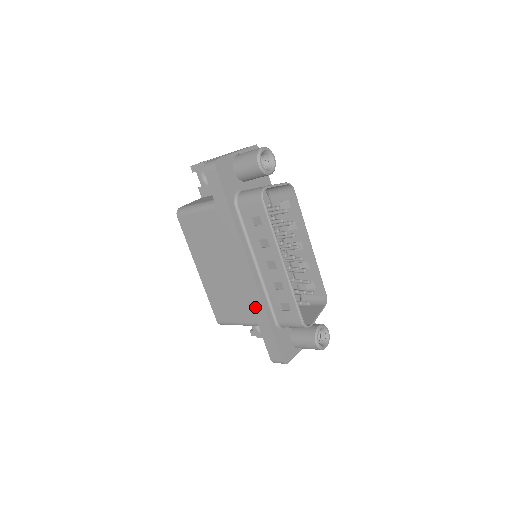
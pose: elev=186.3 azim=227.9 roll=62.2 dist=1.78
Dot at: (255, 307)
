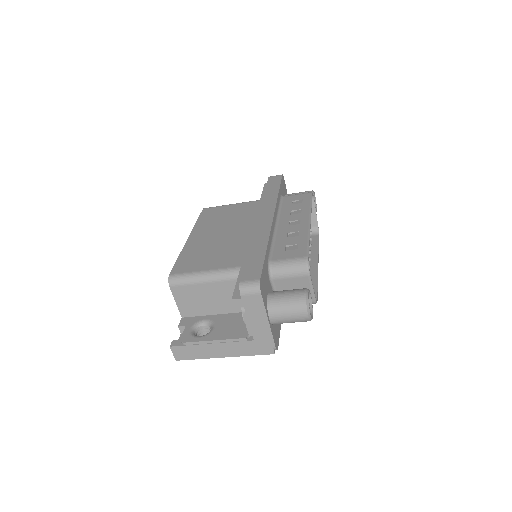
Dot at: (256, 239)
